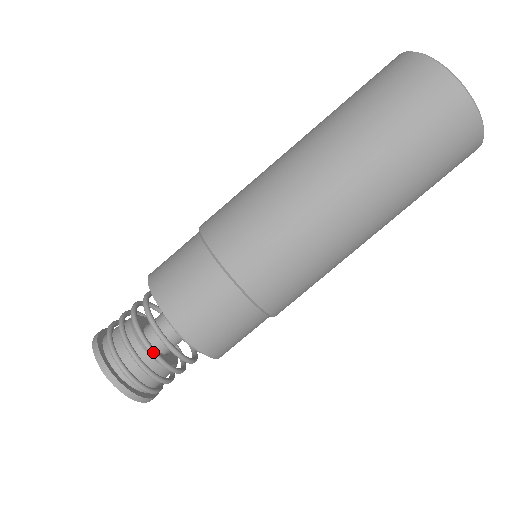
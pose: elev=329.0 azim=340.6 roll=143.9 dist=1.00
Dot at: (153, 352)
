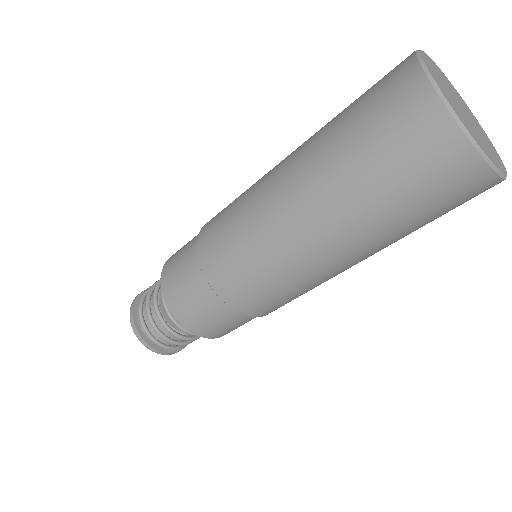
Dot at: (166, 327)
